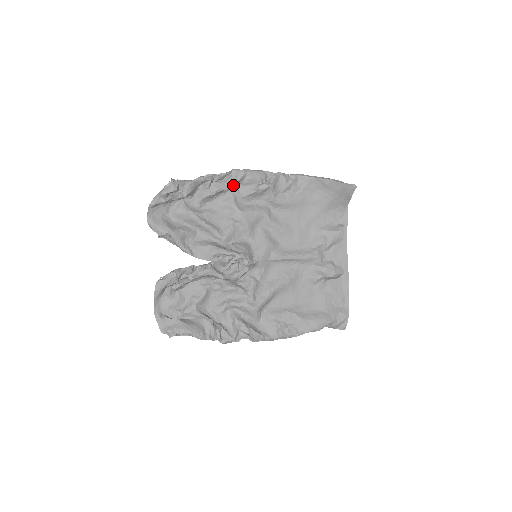
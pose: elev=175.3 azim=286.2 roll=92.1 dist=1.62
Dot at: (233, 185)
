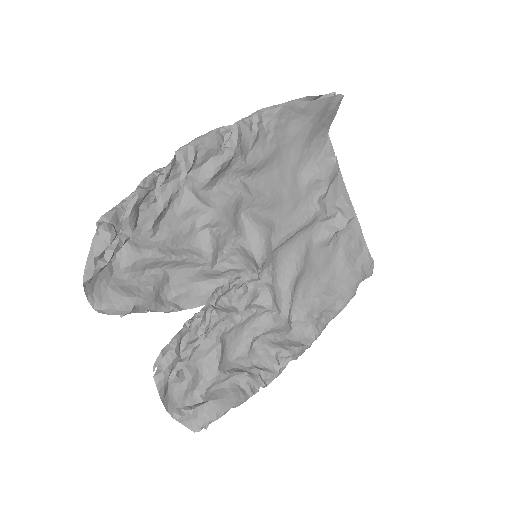
Dot at: (185, 175)
